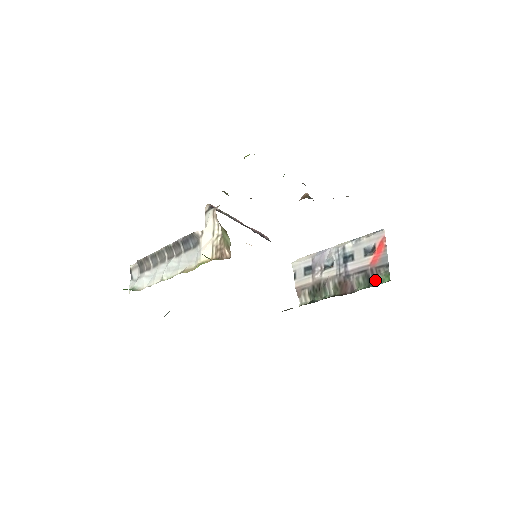
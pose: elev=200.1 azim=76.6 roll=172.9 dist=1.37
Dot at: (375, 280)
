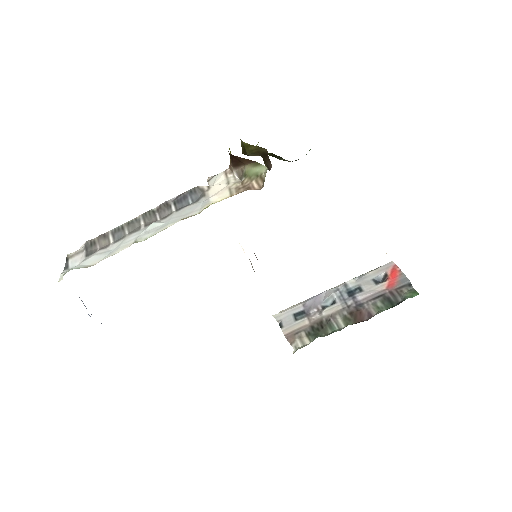
Dot at: (399, 300)
